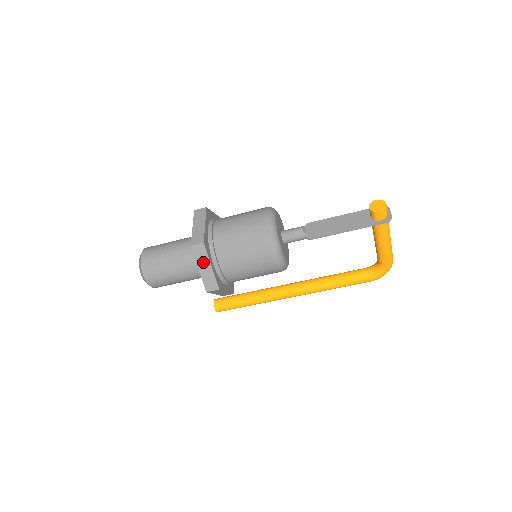
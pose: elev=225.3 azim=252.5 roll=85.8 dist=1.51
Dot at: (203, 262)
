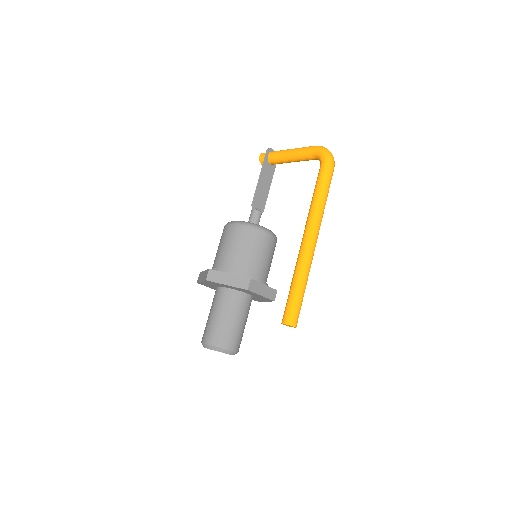
Dot at: occluded
